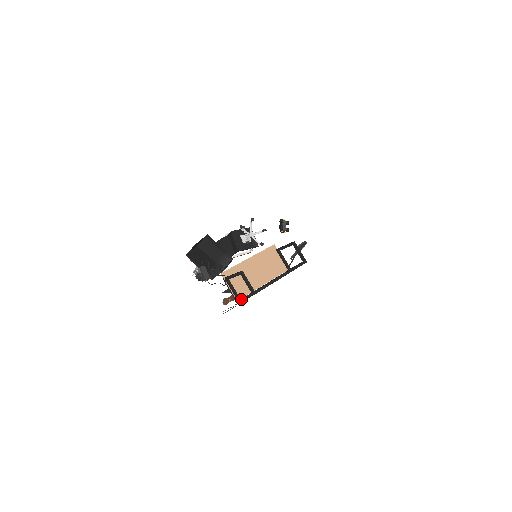
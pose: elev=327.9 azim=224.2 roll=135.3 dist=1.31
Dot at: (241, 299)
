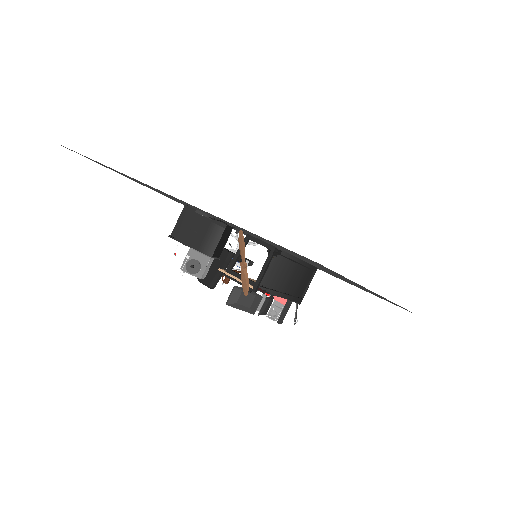
Dot at: (258, 277)
